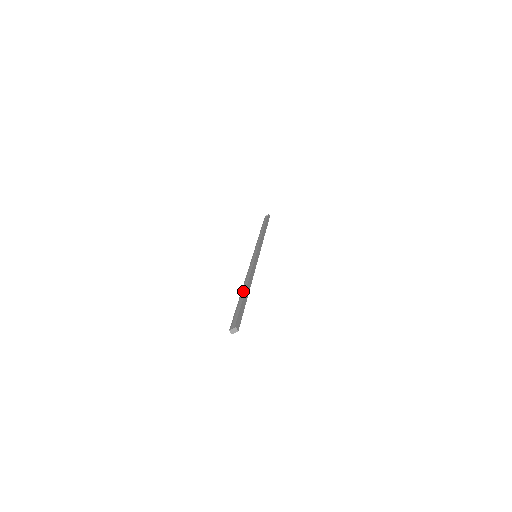
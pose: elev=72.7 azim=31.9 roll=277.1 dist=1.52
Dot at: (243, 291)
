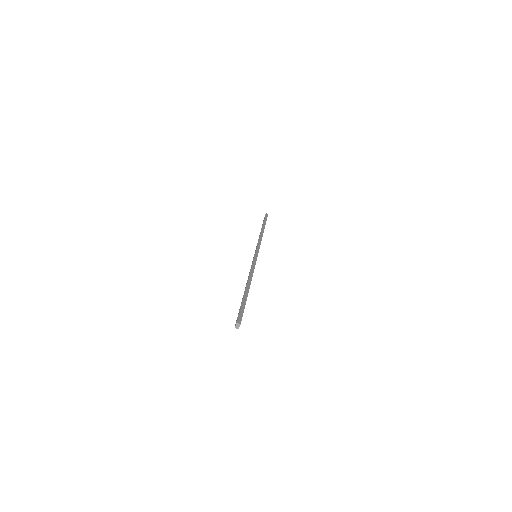
Dot at: occluded
